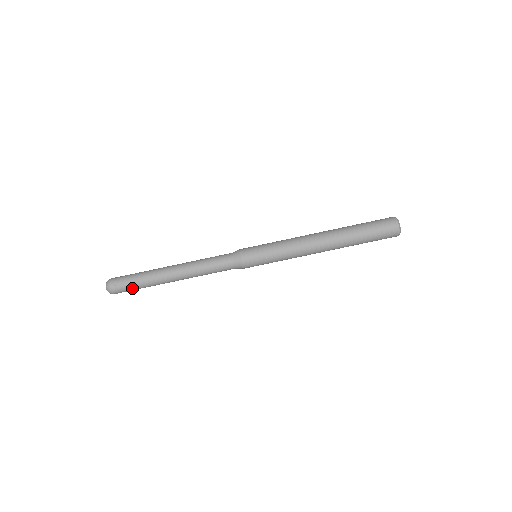
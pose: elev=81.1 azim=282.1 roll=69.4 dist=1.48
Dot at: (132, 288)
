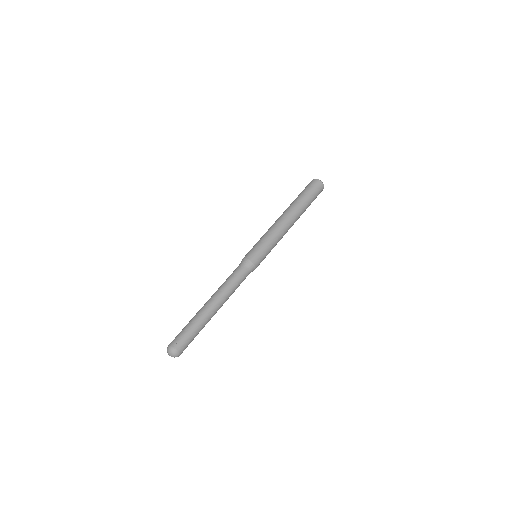
Dot at: (191, 338)
